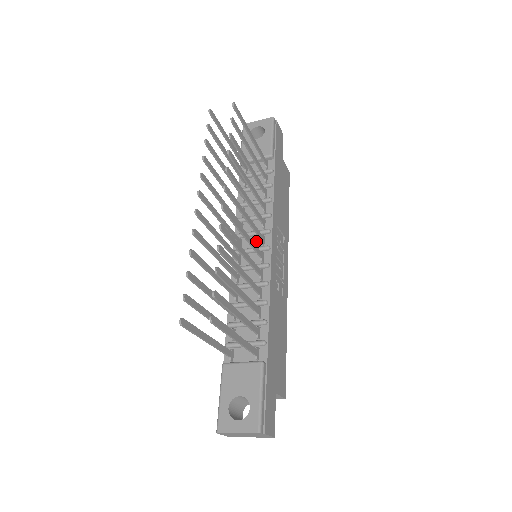
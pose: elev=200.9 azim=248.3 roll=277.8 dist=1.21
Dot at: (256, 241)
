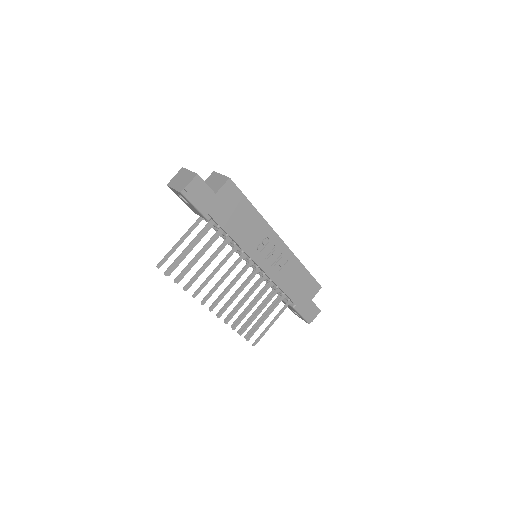
Dot at: occluded
